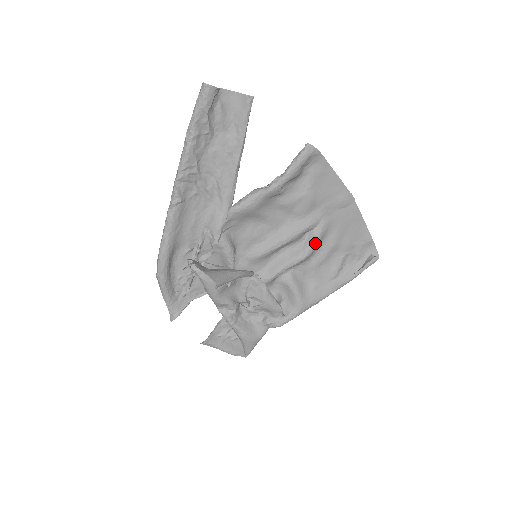
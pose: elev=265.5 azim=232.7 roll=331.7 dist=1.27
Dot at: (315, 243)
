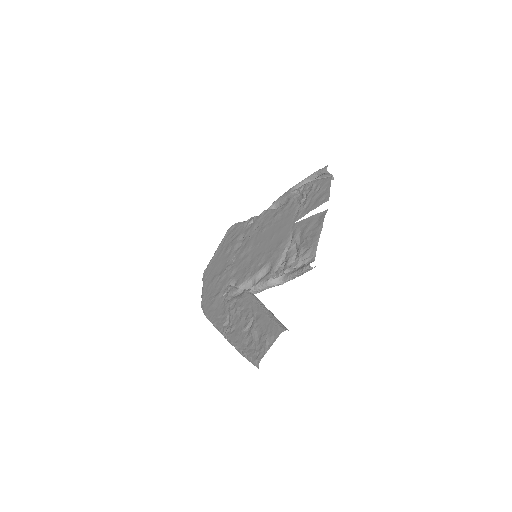
Dot at: occluded
